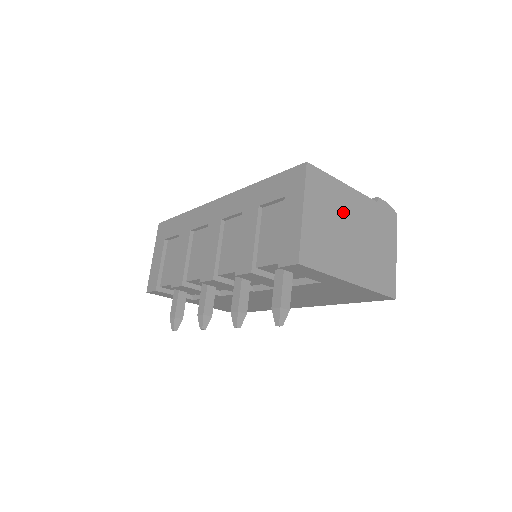
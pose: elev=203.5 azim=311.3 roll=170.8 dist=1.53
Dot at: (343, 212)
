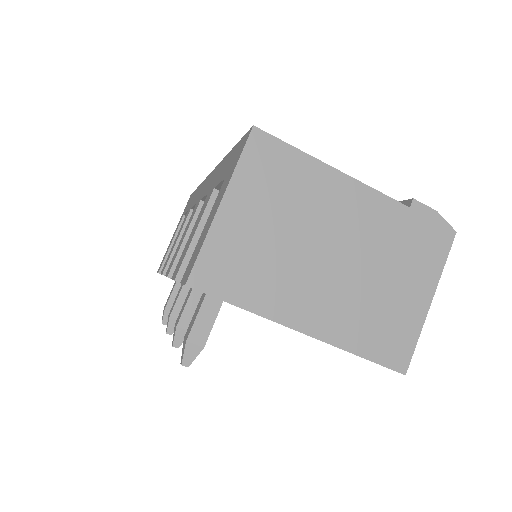
Dot at: (317, 215)
